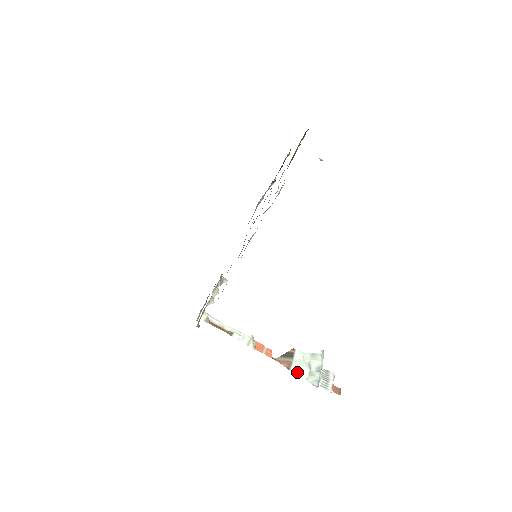
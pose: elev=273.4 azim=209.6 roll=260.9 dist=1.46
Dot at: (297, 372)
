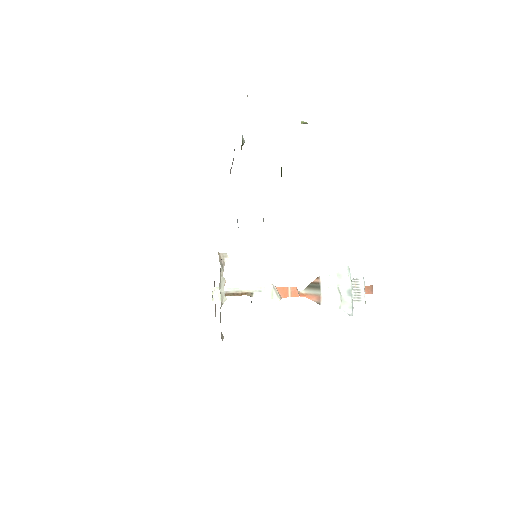
Dot at: (329, 305)
